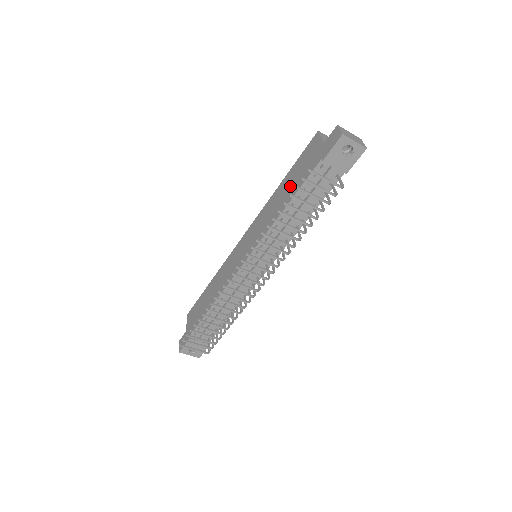
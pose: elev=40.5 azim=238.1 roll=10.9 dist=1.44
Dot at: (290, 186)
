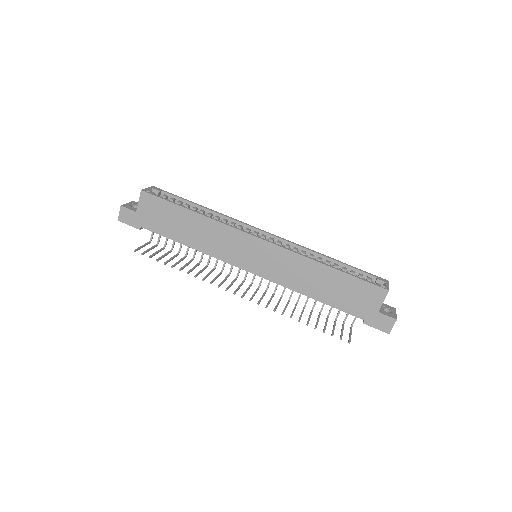
Dot at: (331, 290)
